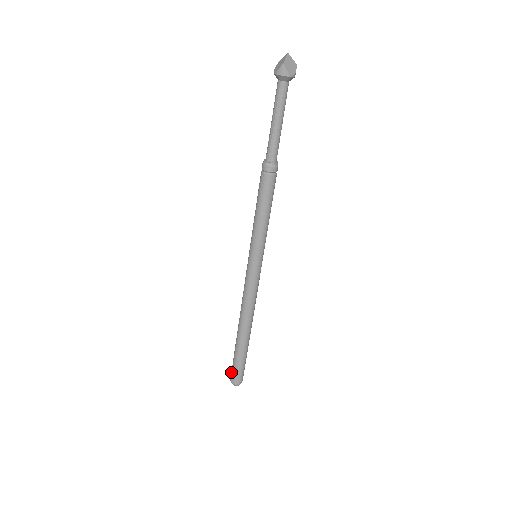
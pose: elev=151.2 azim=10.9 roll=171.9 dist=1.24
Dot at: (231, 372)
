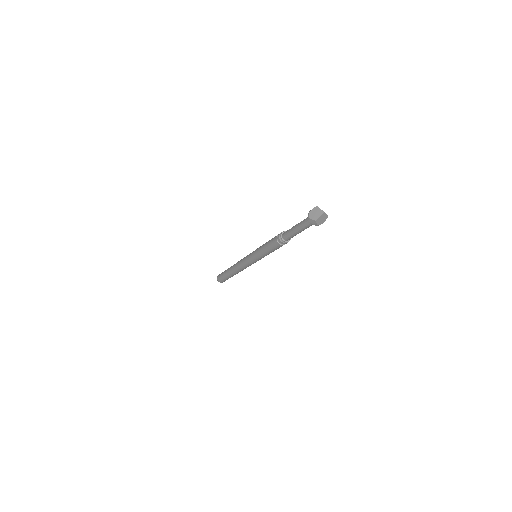
Dot at: (219, 276)
